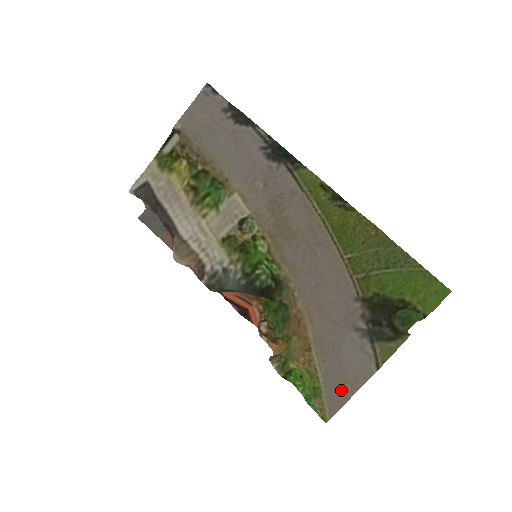
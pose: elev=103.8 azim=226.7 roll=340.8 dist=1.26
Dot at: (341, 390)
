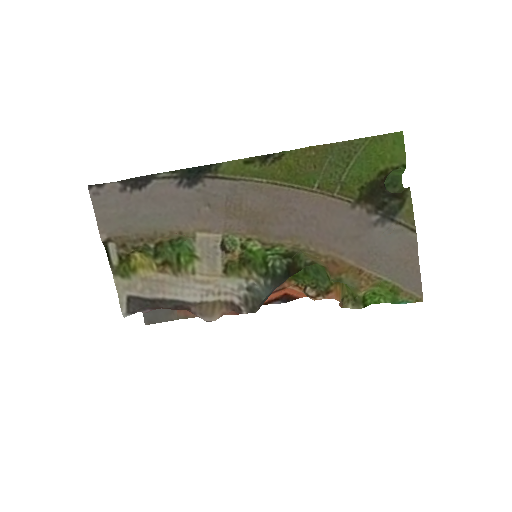
Dot at: (409, 272)
